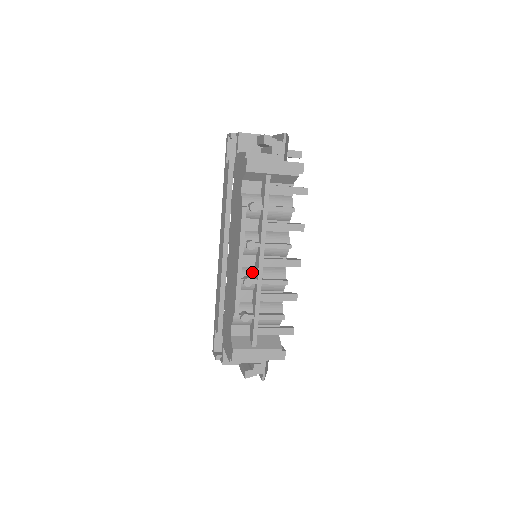
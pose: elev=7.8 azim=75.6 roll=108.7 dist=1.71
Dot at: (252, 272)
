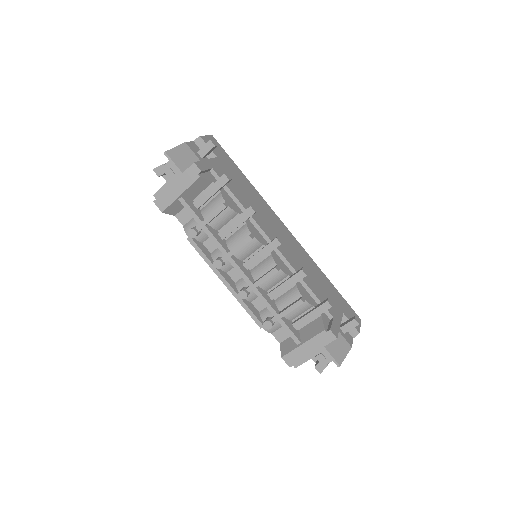
Dot at: occluded
